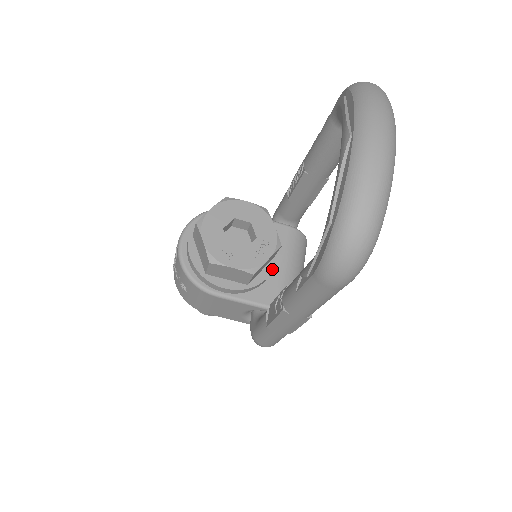
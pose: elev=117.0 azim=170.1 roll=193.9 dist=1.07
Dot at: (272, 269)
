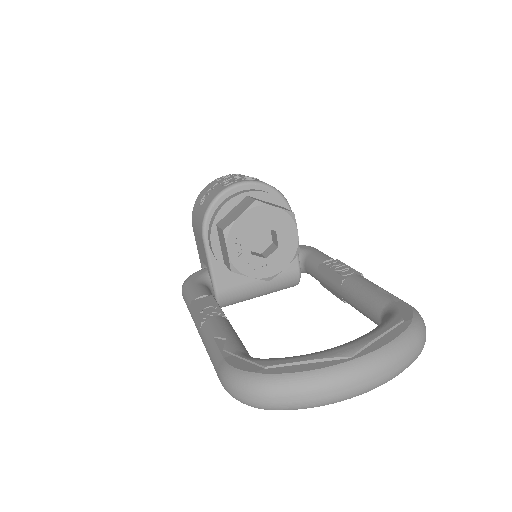
Dot at: occluded
